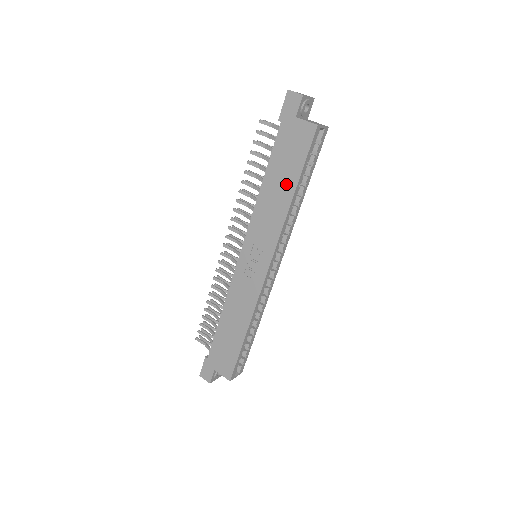
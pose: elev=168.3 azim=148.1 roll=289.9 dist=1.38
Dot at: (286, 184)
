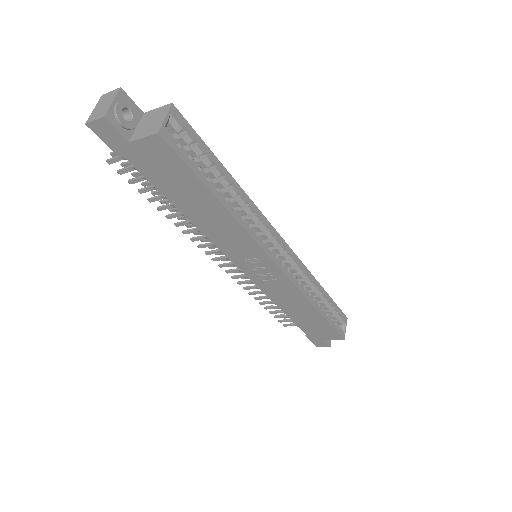
Dot at: (204, 202)
